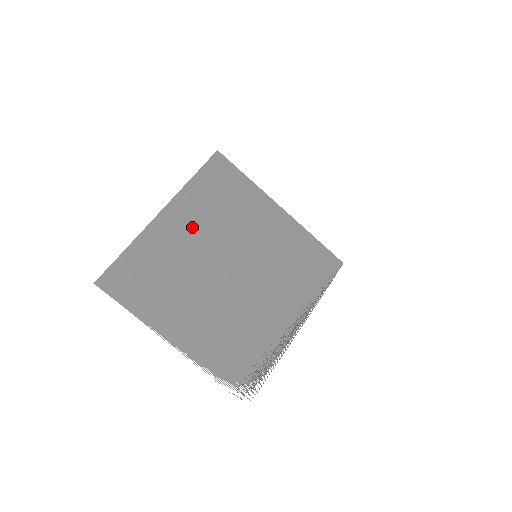
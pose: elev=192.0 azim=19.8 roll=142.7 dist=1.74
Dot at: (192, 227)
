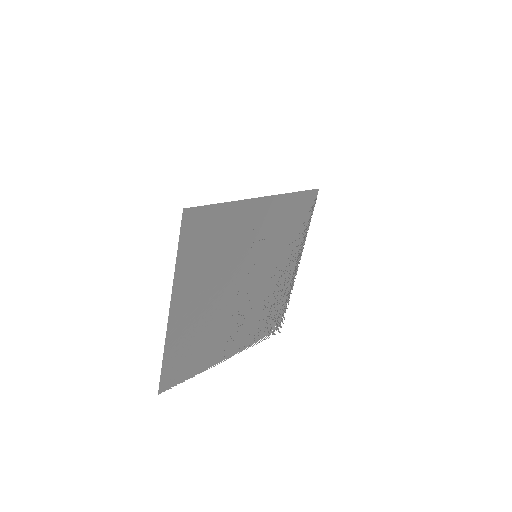
Dot at: (200, 292)
